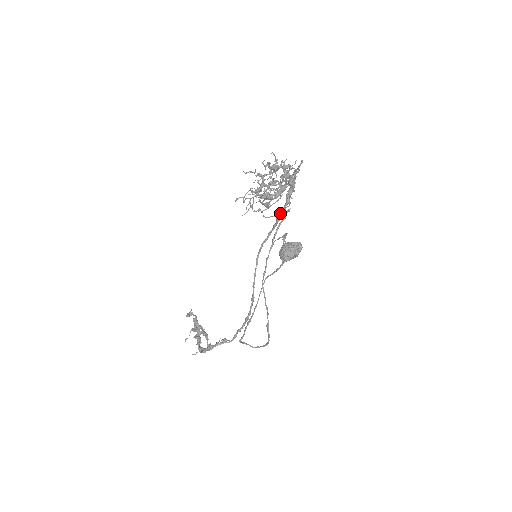
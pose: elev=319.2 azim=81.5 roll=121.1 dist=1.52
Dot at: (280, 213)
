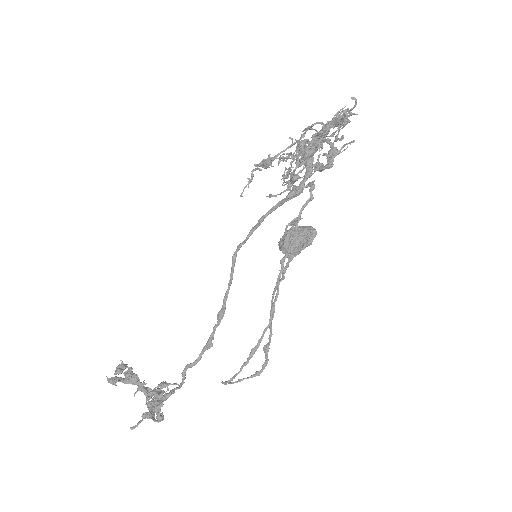
Dot at: (295, 188)
